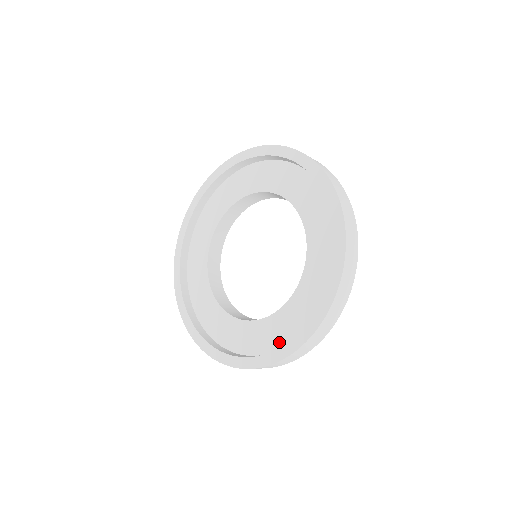
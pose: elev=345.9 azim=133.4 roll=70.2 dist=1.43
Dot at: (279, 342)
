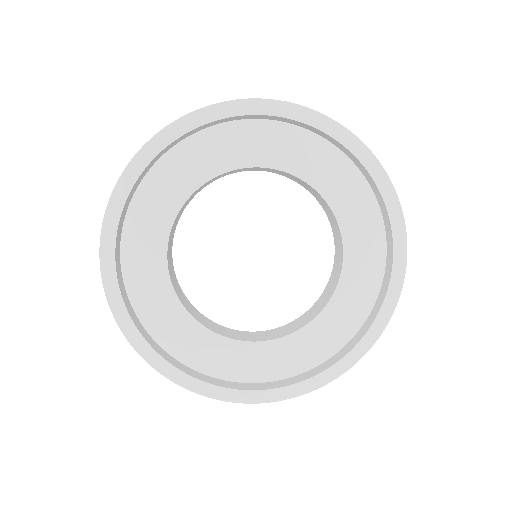
Dot at: (332, 347)
